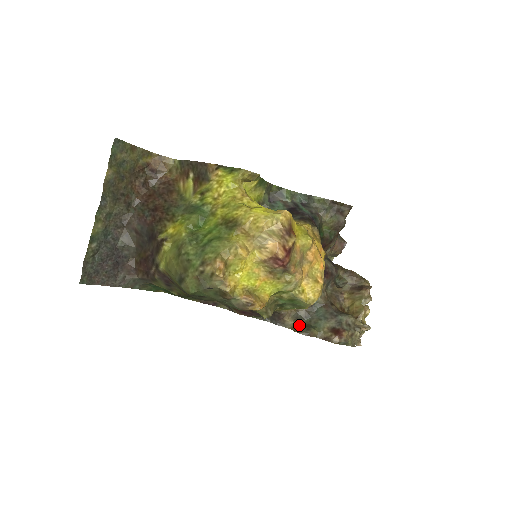
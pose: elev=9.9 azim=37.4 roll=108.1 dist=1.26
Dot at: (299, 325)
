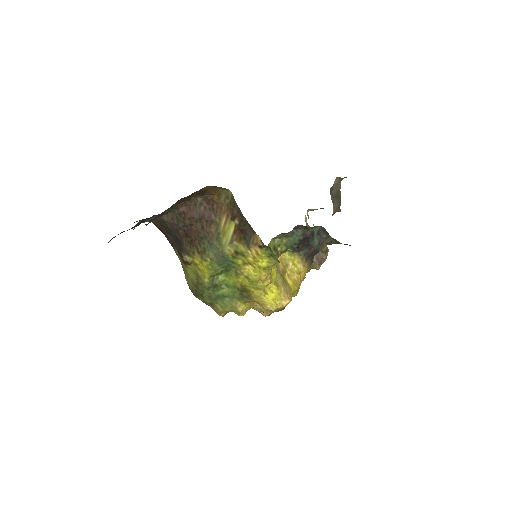
Dot at: occluded
